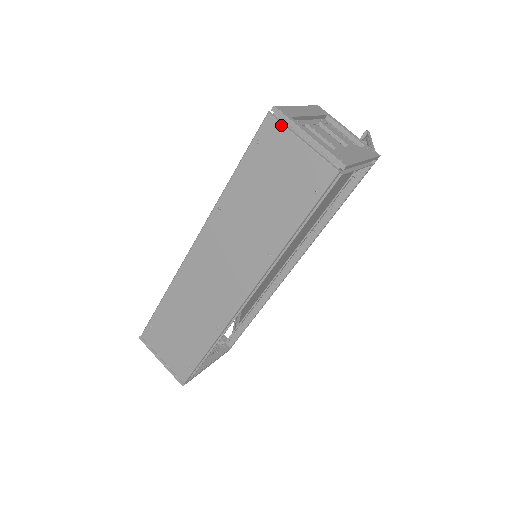
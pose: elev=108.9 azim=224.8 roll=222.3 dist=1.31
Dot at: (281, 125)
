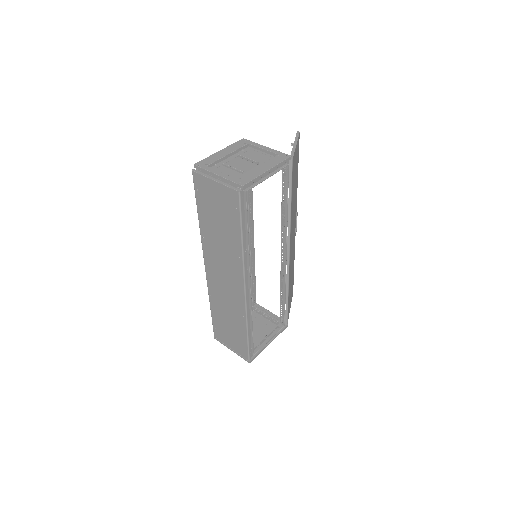
Dot at: (201, 175)
